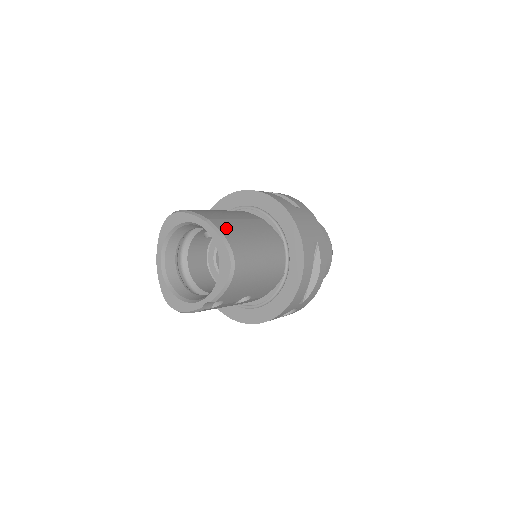
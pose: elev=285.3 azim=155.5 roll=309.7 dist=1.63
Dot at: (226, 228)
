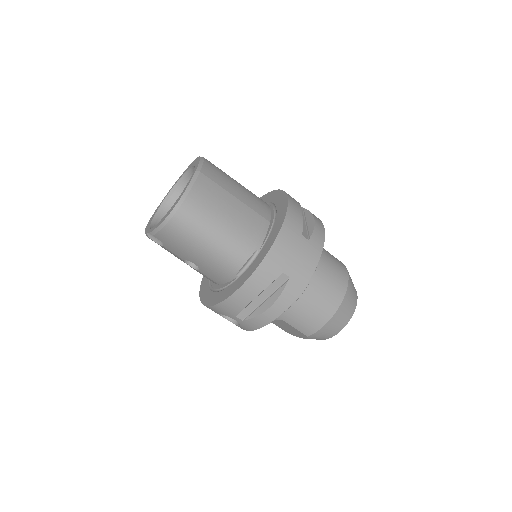
Dot at: (205, 188)
